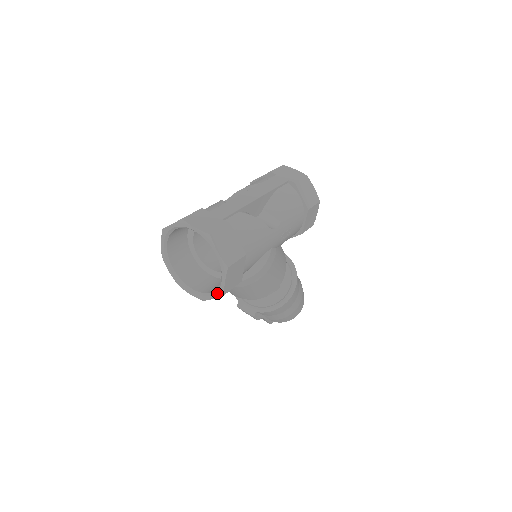
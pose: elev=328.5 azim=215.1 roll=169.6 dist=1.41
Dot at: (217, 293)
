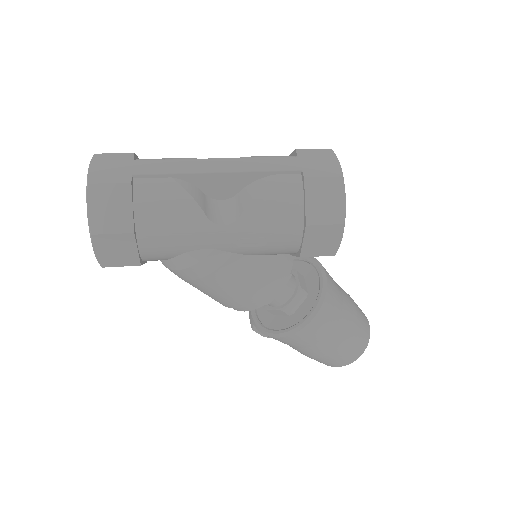
Dot at: occluded
